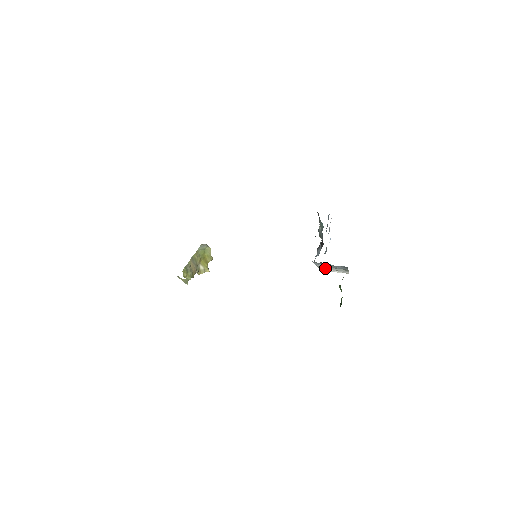
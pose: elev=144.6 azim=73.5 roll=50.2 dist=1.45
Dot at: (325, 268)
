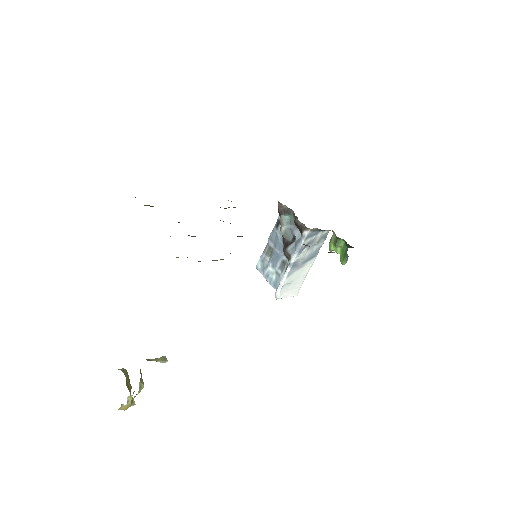
Dot at: (289, 282)
